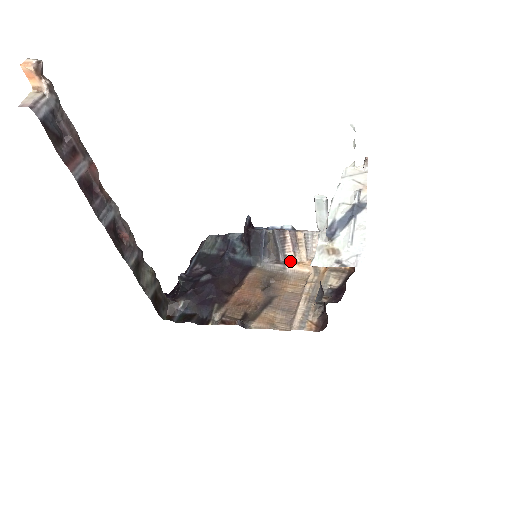
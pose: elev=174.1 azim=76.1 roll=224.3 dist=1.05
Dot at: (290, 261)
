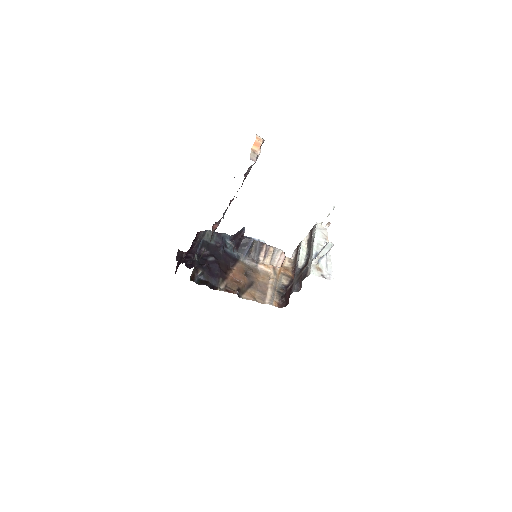
Dot at: (260, 262)
